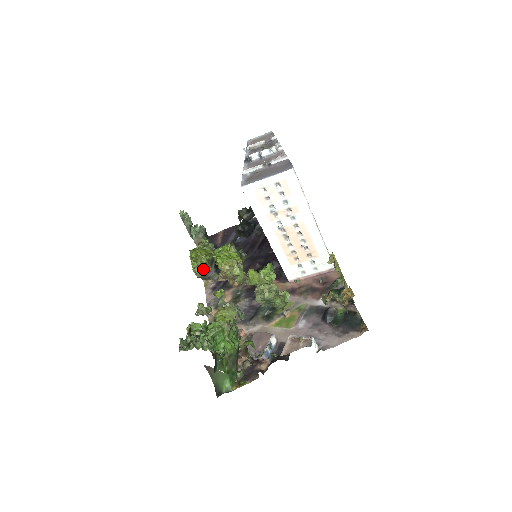
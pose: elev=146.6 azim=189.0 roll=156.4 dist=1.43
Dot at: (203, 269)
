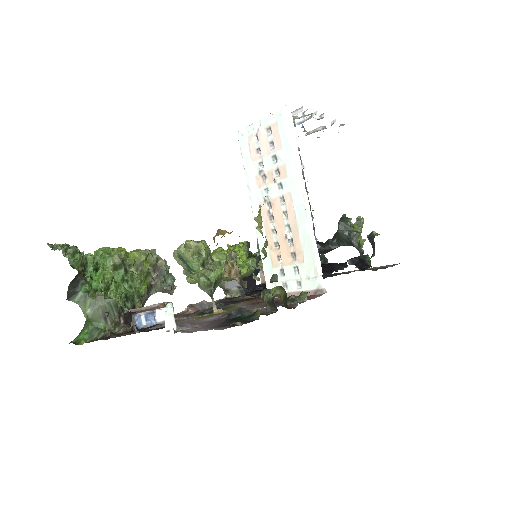
Dot at: occluded
